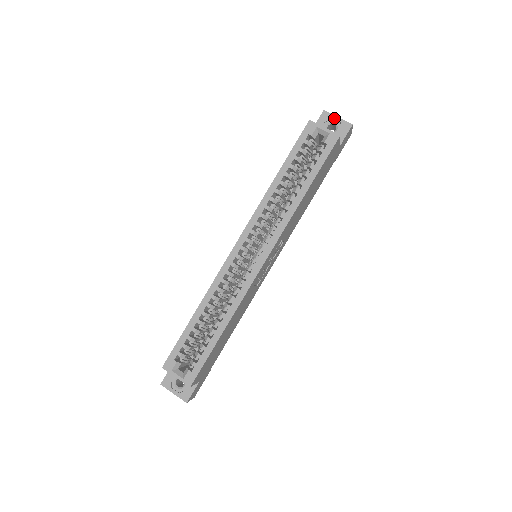
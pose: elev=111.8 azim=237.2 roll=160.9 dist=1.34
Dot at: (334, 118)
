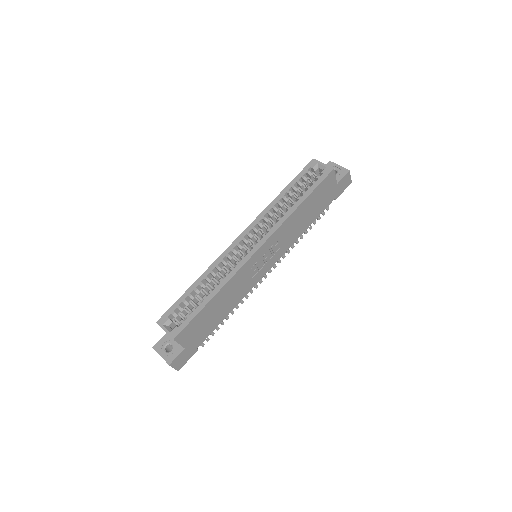
Dot at: (336, 166)
